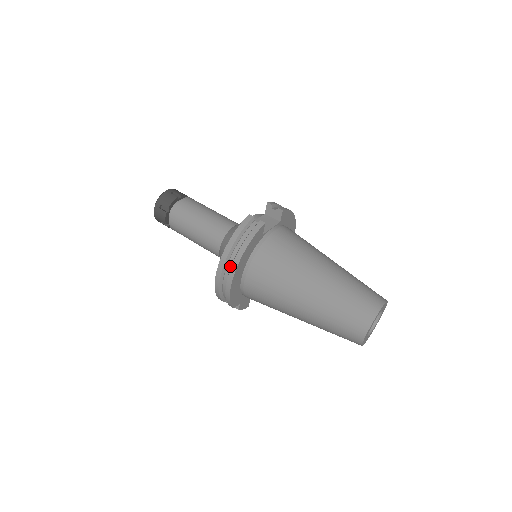
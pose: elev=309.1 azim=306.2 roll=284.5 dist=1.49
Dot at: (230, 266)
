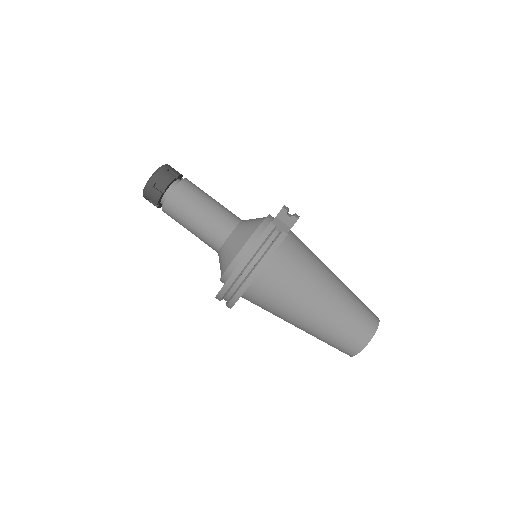
Dot at: (246, 274)
